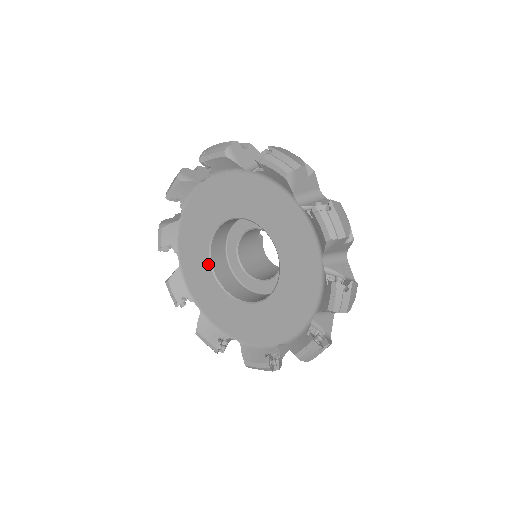
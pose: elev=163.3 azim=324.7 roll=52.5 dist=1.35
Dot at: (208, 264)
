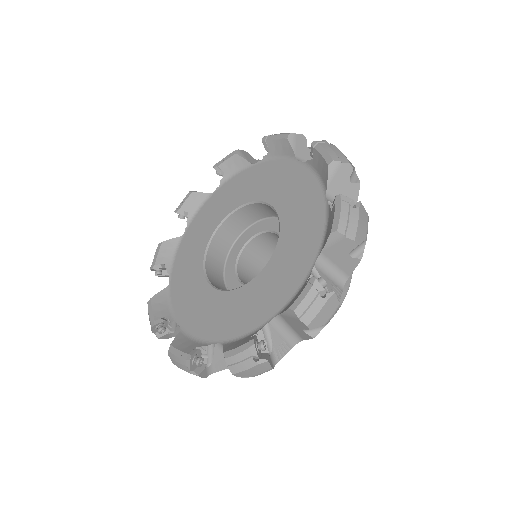
Dot at: (207, 240)
